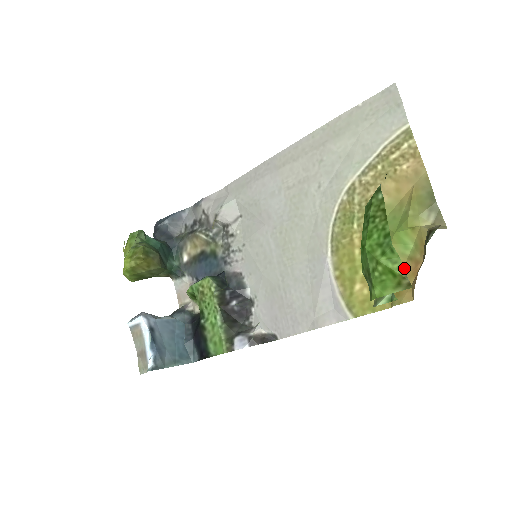
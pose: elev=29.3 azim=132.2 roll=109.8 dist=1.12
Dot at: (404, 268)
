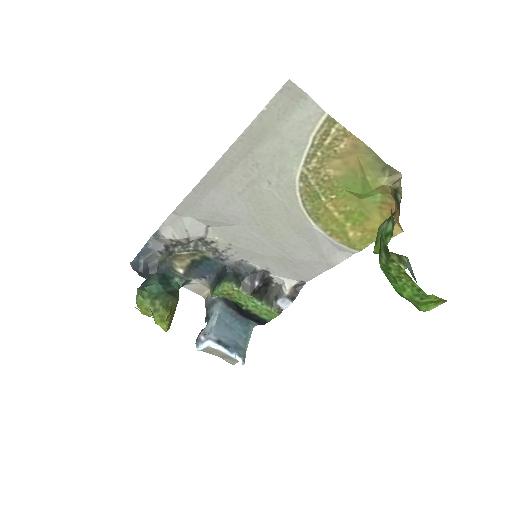
Dot at: (381, 210)
